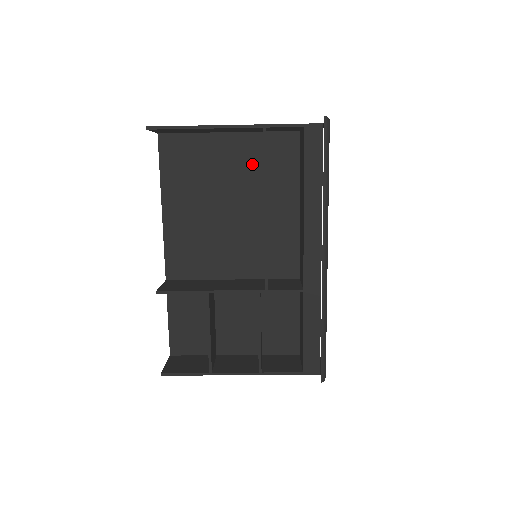
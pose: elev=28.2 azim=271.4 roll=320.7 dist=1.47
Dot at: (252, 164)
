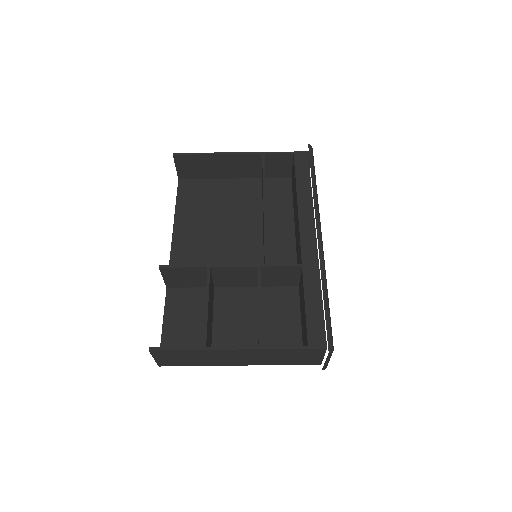
Dot at: (253, 198)
